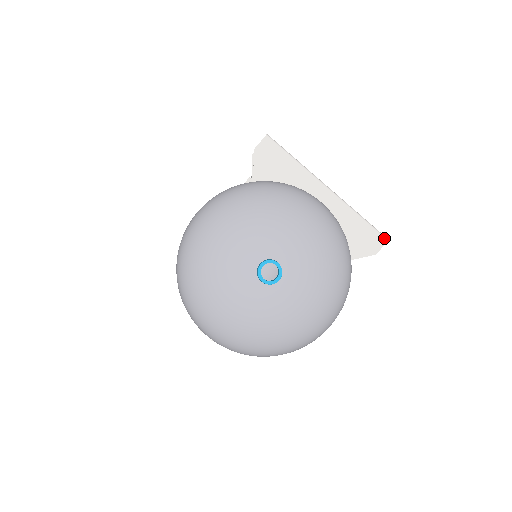
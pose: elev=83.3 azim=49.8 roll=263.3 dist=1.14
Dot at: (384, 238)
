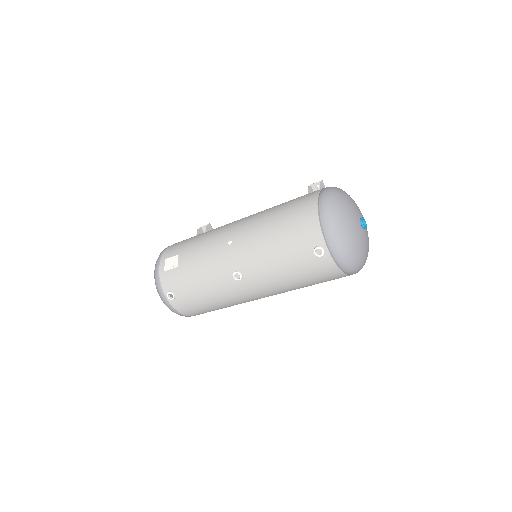
Dot at: occluded
